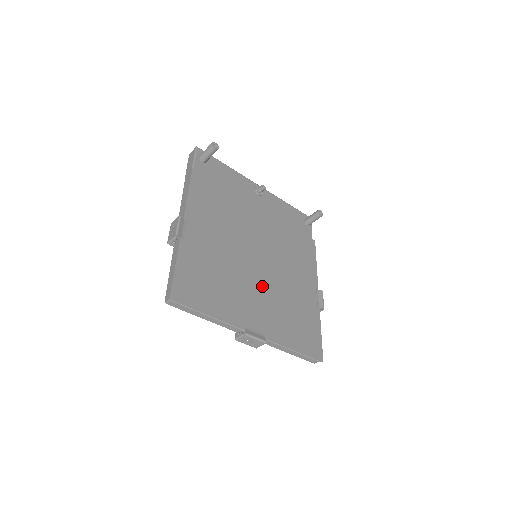
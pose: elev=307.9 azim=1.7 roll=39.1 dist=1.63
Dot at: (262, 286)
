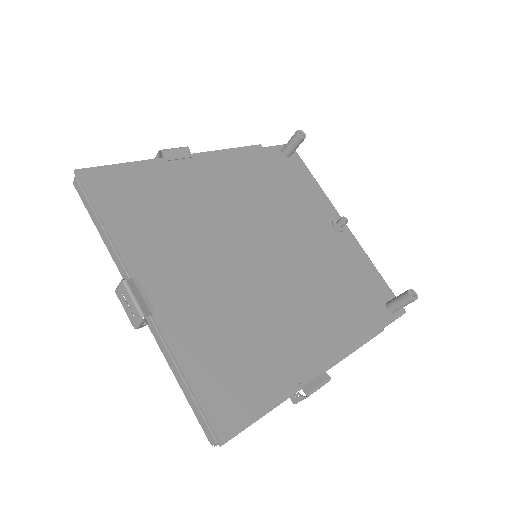
Dot at: (224, 278)
